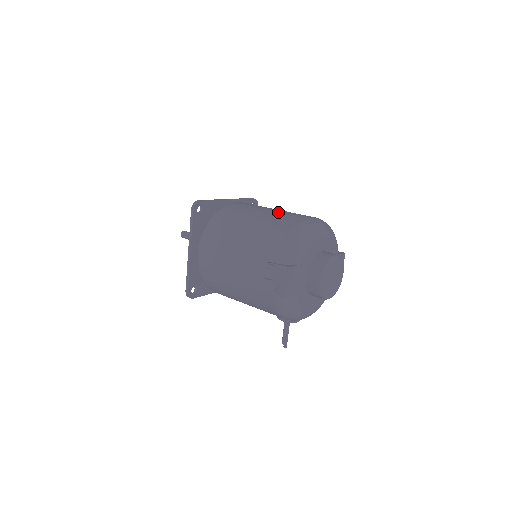
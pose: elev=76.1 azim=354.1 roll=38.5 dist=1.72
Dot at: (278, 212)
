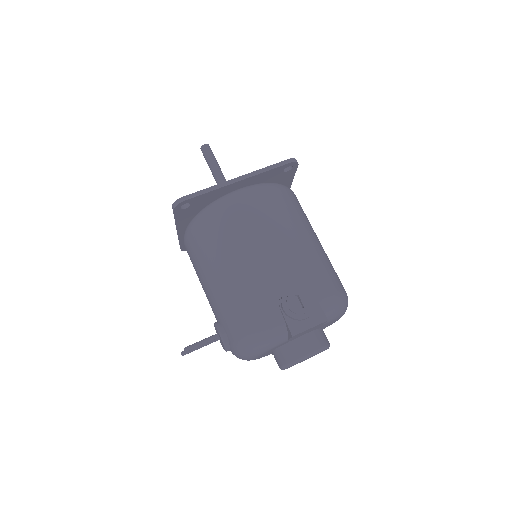
Dot at: occluded
